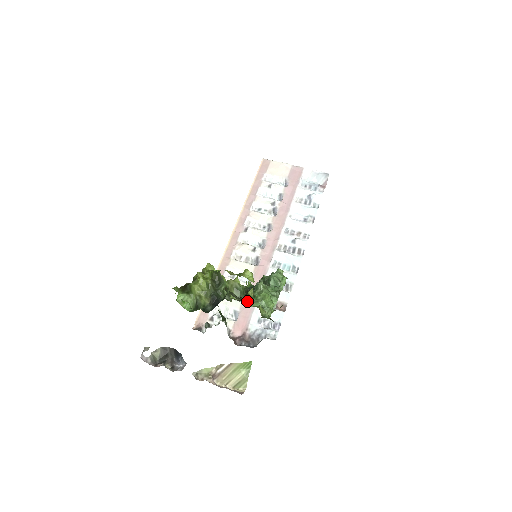
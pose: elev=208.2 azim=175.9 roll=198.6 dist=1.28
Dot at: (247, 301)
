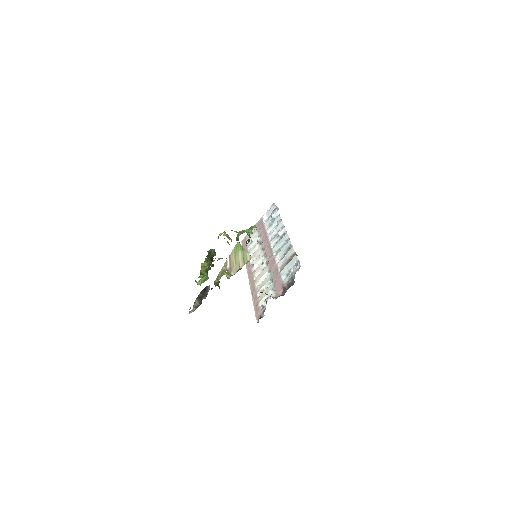
Dot at: occluded
